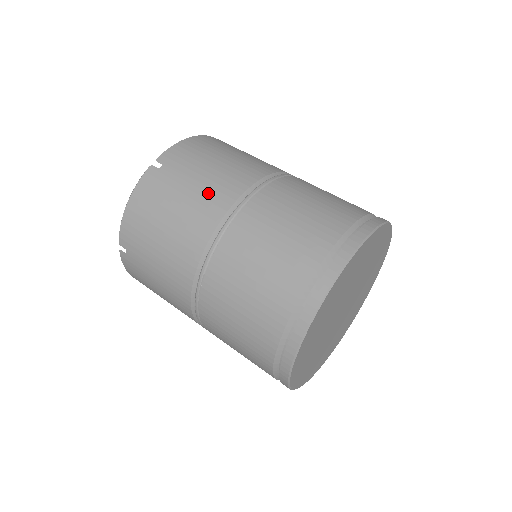
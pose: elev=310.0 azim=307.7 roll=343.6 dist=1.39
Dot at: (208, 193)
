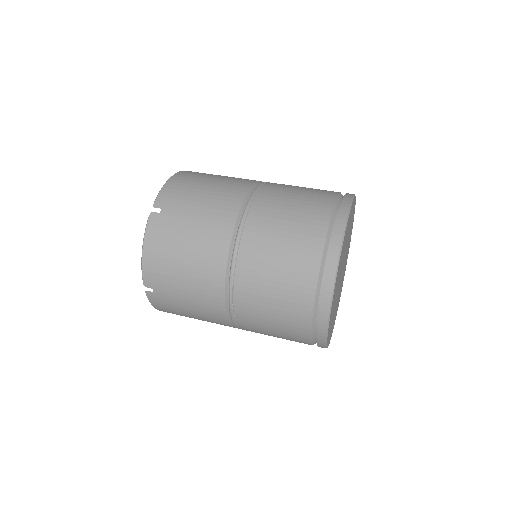
Dot at: (211, 219)
